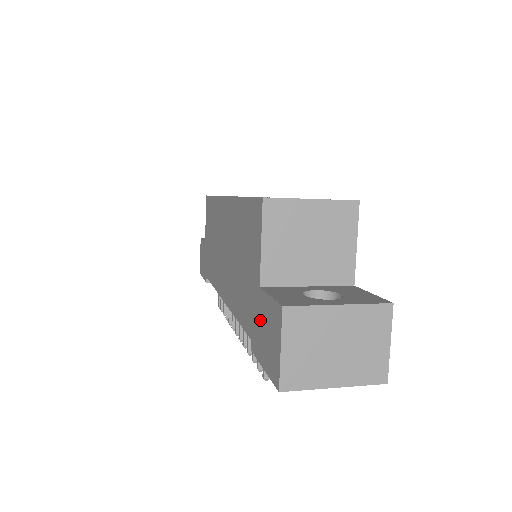
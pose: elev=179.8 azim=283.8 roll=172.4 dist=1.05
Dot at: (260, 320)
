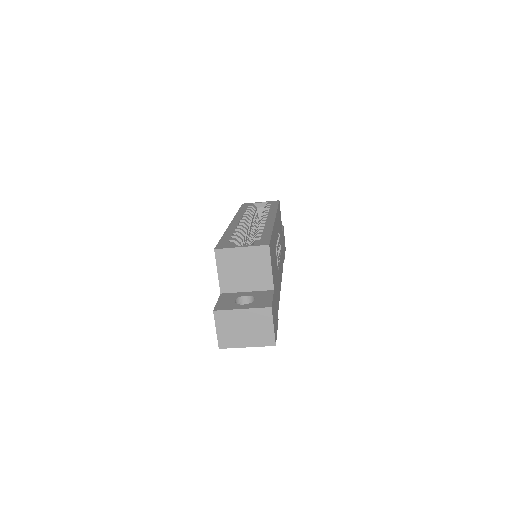
Dot at: occluded
